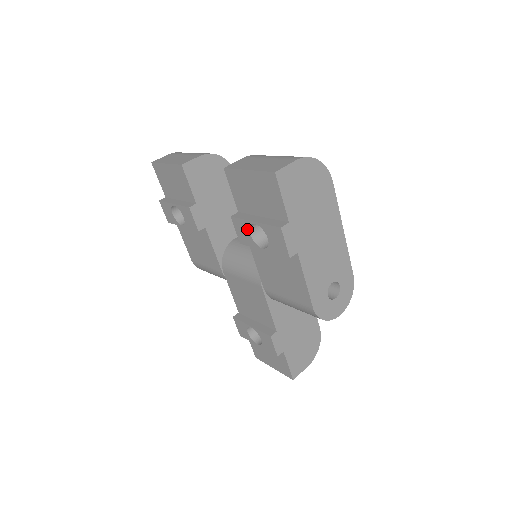
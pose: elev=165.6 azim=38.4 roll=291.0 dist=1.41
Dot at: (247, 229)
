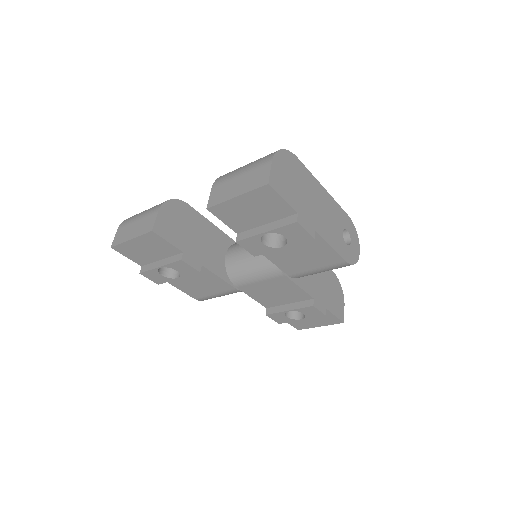
Dot at: (259, 242)
